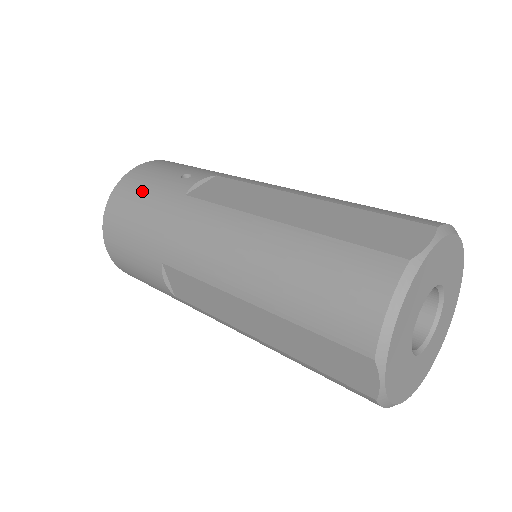
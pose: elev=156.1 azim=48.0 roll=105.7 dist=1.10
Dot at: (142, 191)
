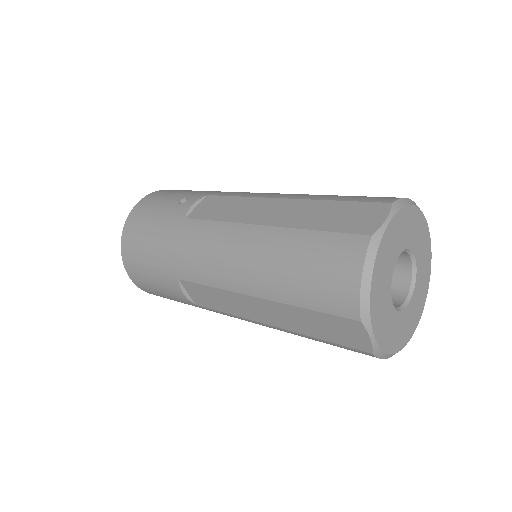
Dot at: (148, 222)
